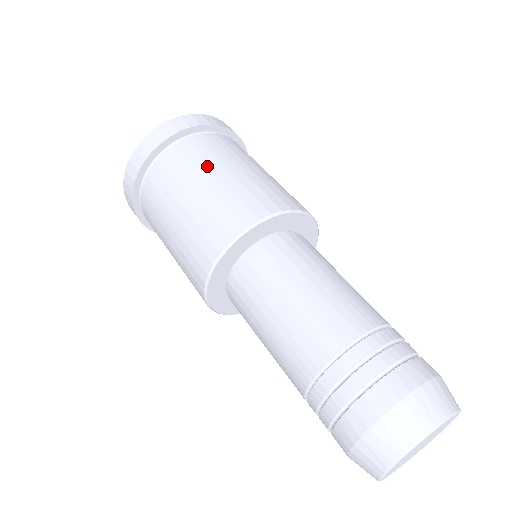
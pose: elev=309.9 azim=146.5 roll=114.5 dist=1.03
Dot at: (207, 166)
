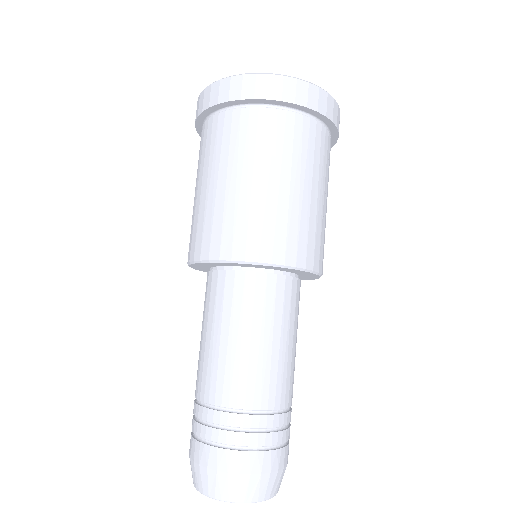
Dot at: (216, 165)
